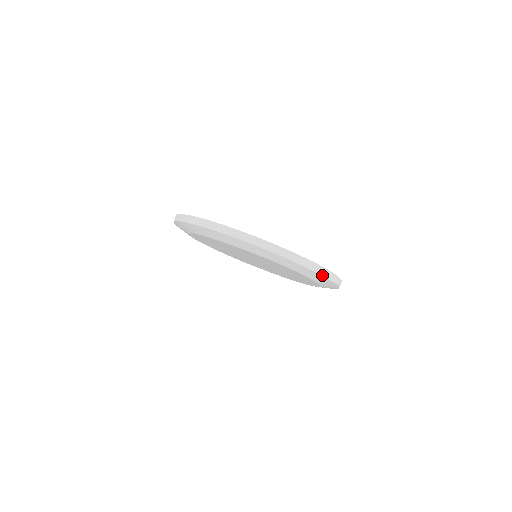
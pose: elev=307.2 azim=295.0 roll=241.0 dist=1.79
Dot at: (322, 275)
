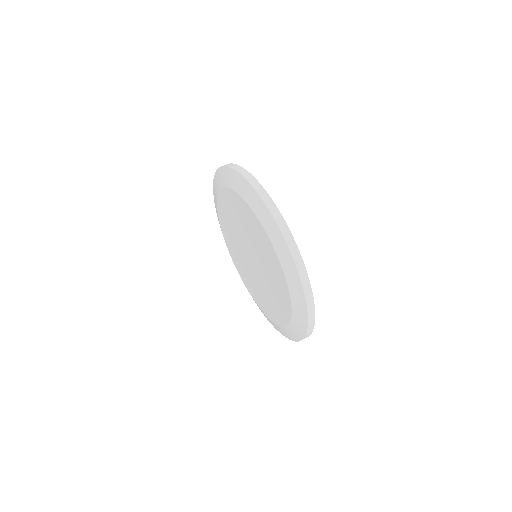
Dot at: (308, 317)
